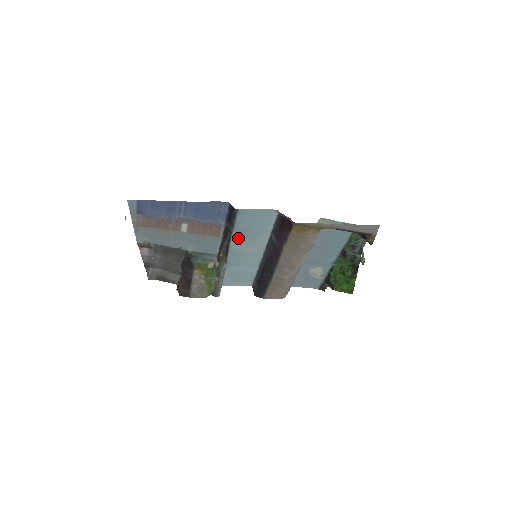
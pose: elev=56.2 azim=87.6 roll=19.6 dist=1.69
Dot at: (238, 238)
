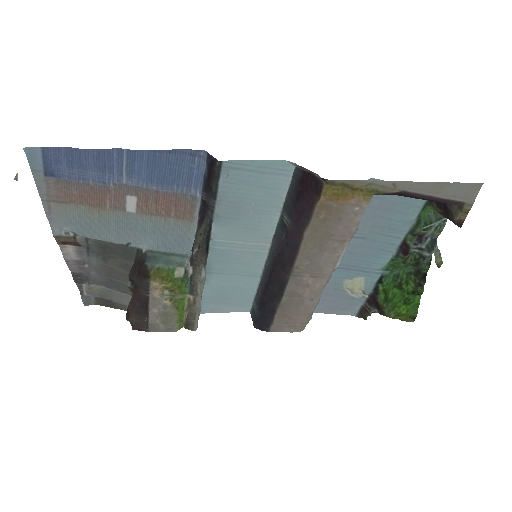
Dot at: (225, 222)
